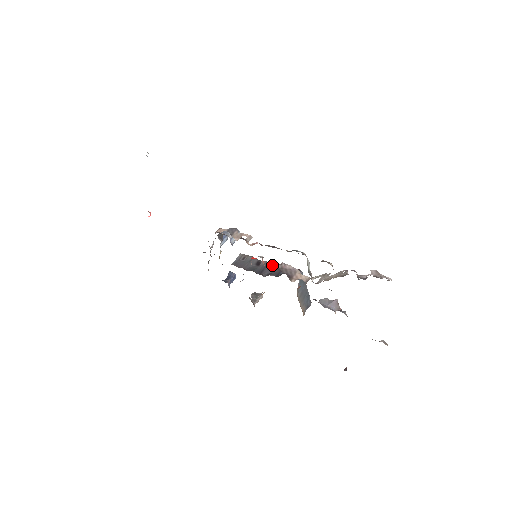
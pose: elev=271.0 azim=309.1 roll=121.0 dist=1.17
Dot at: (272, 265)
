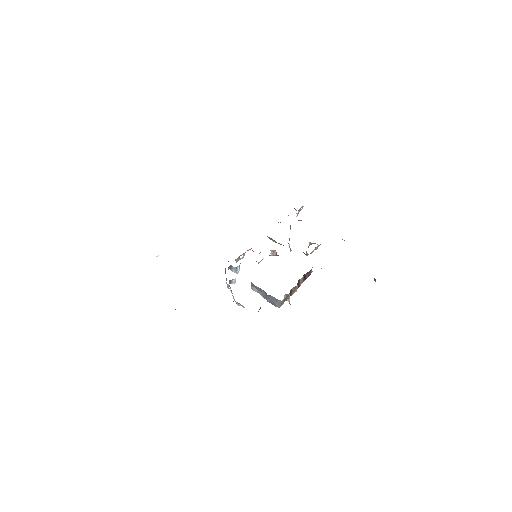
Dot at: occluded
